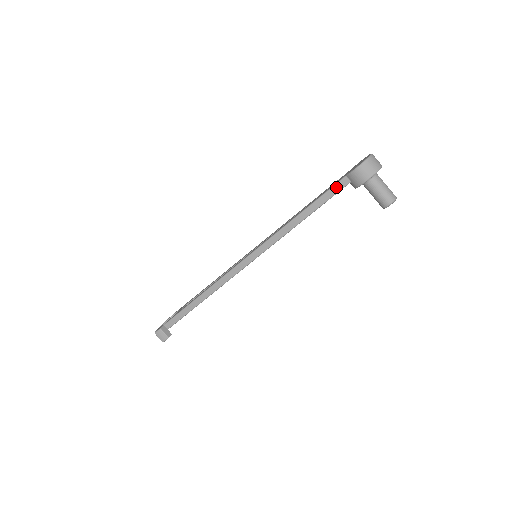
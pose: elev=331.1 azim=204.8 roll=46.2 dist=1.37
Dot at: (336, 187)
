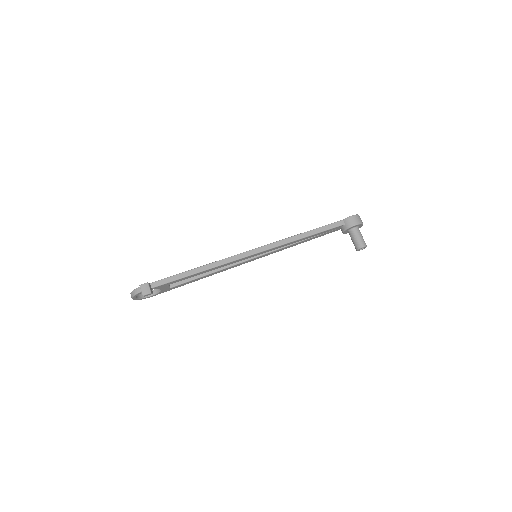
Dot at: (334, 224)
